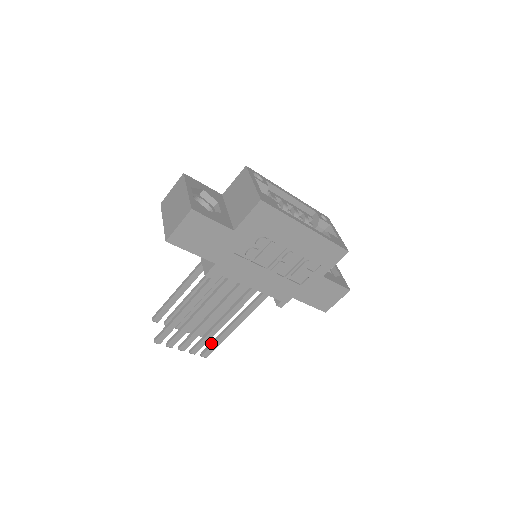
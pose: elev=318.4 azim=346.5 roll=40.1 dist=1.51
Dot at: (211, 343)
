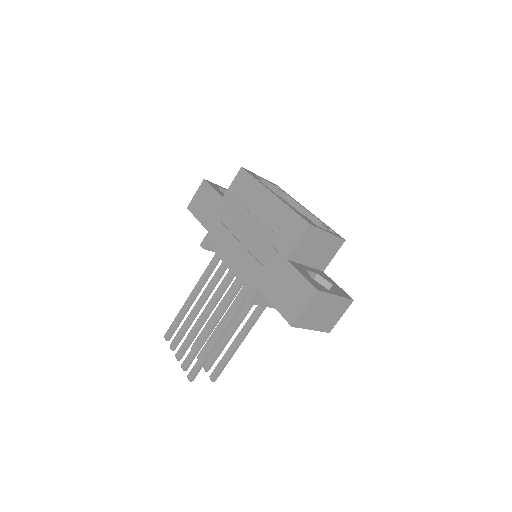
Dot at: (199, 360)
